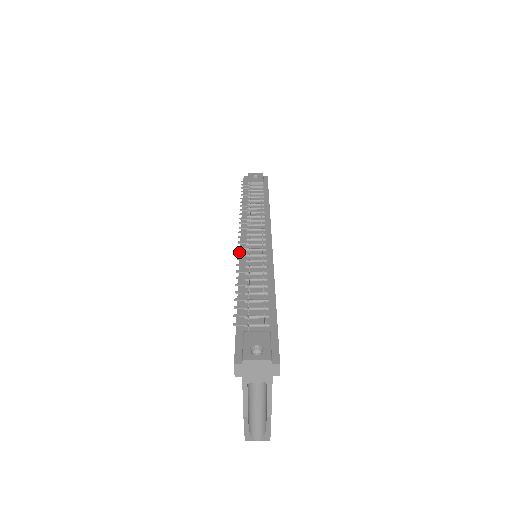
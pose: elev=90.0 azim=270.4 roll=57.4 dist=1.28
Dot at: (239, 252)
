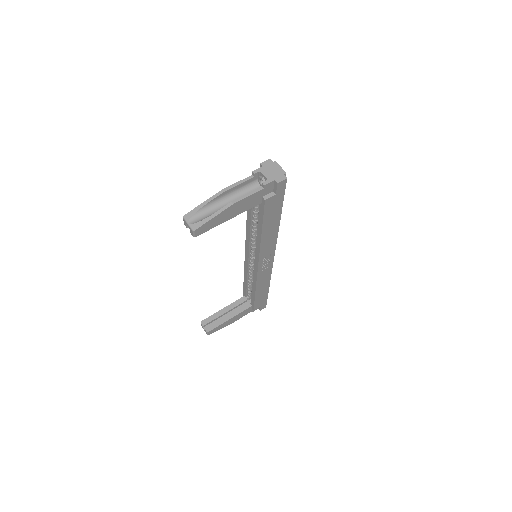
Dot at: occluded
